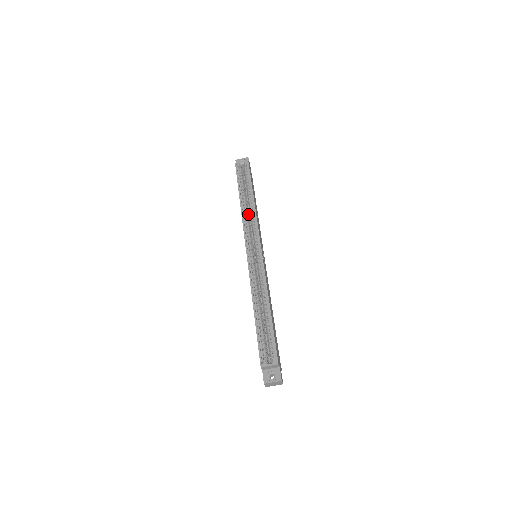
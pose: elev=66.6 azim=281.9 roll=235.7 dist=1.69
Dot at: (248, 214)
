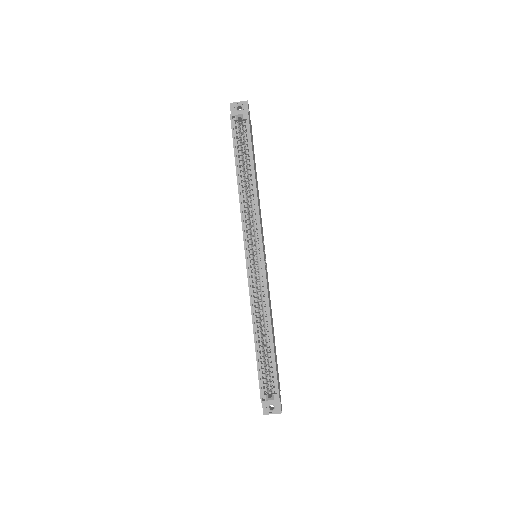
Dot at: (247, 196)
